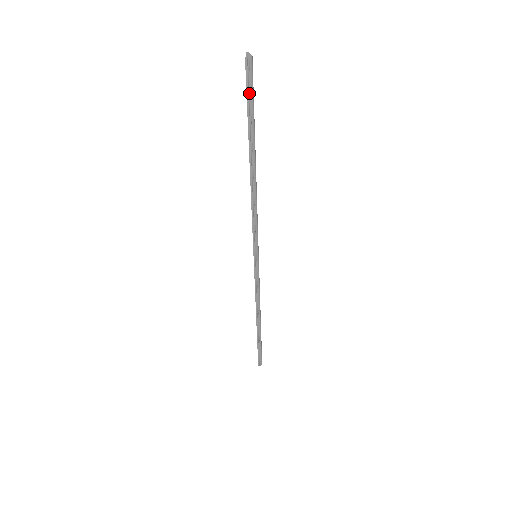
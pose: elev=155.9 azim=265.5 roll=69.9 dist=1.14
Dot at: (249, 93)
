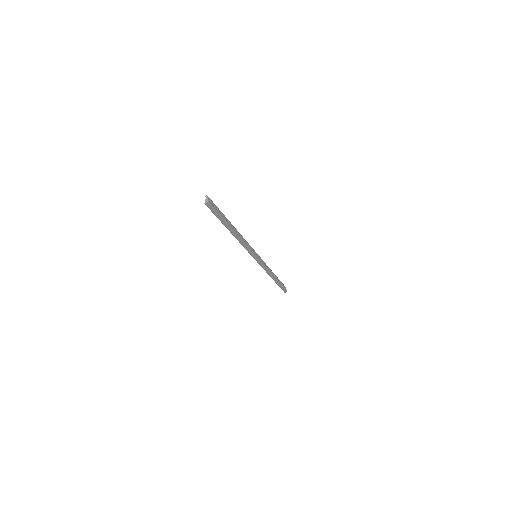
Dot at: (214, 212)
